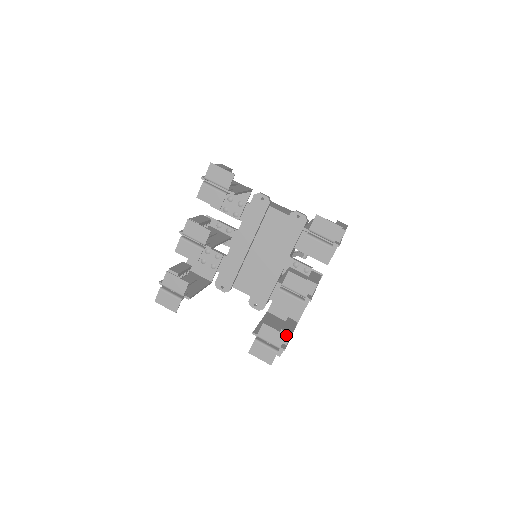
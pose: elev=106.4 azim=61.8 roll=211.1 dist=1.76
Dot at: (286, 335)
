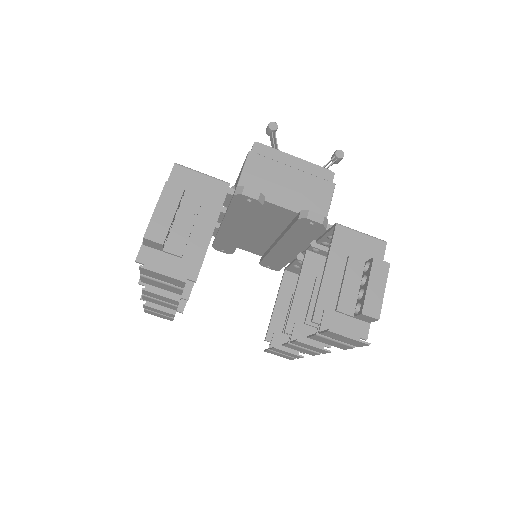
Dot at: (303, 357)
